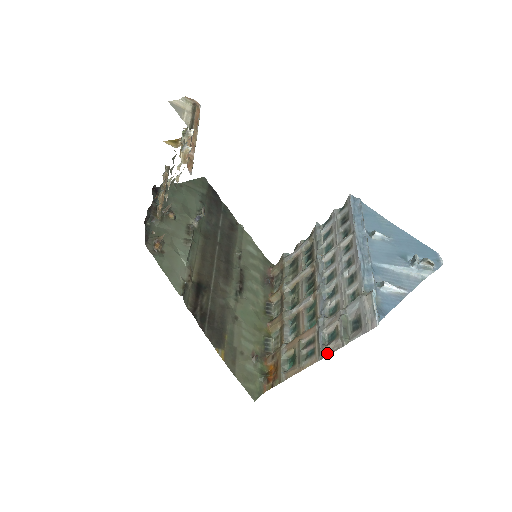
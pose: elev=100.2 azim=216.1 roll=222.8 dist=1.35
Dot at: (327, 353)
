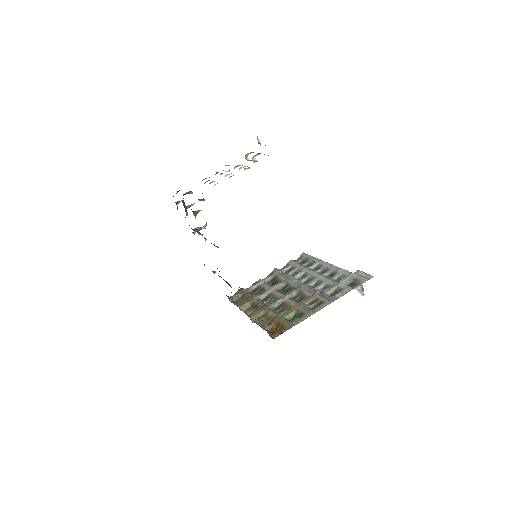
Dot at: (337, 298)
